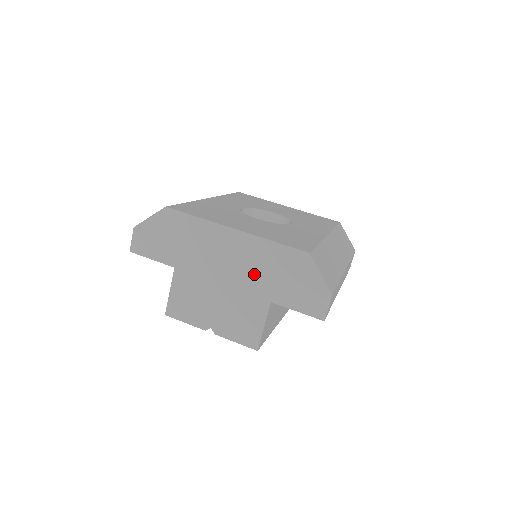
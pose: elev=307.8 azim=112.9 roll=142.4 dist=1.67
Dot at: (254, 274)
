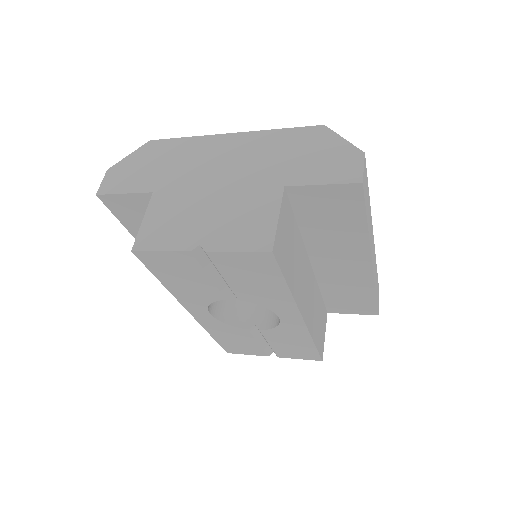
Dot at: (258, 165)
